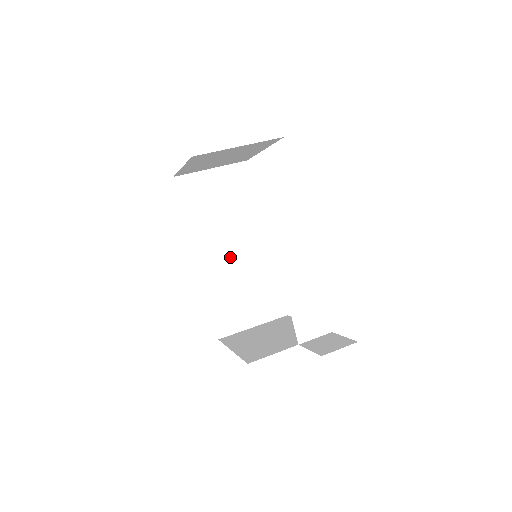
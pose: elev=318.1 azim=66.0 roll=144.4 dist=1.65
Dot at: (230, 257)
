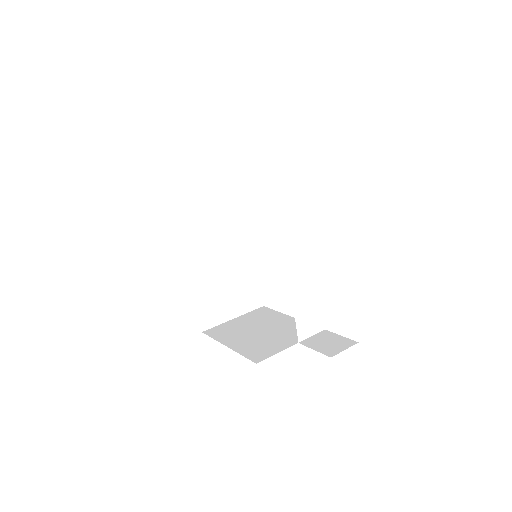
Dot at: (216, 251)
